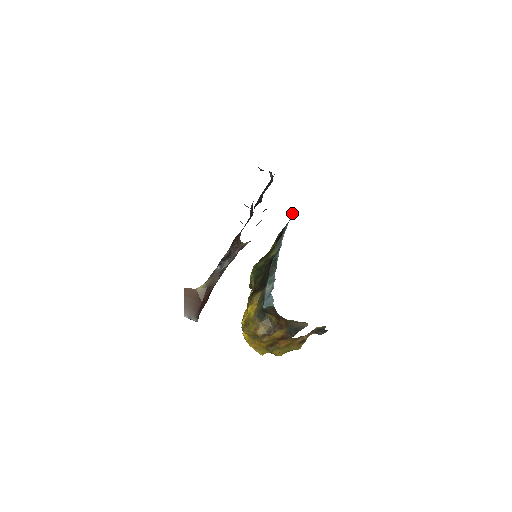
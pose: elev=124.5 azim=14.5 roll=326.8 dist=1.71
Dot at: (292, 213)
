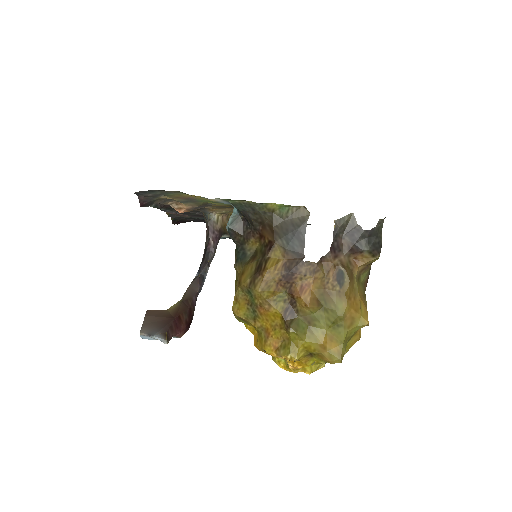
Dot at: occluded
